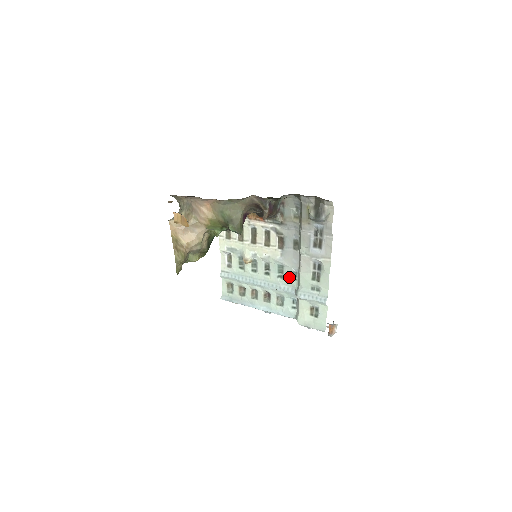
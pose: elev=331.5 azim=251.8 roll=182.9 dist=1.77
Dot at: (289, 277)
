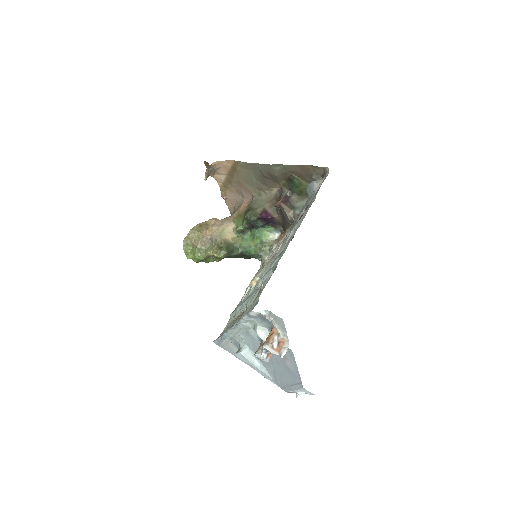
Dot at: occluded
